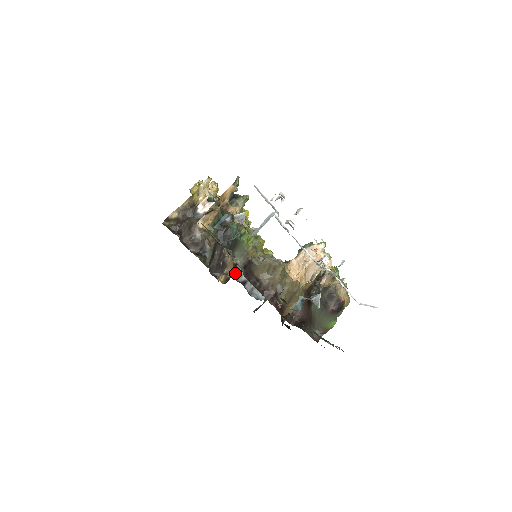
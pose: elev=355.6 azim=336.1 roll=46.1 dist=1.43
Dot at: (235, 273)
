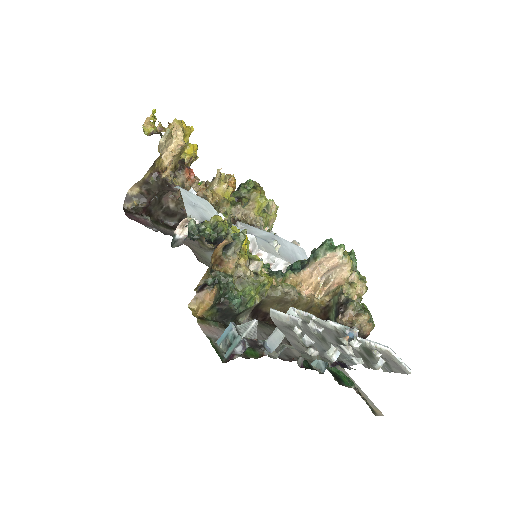
Dot at: occluded
